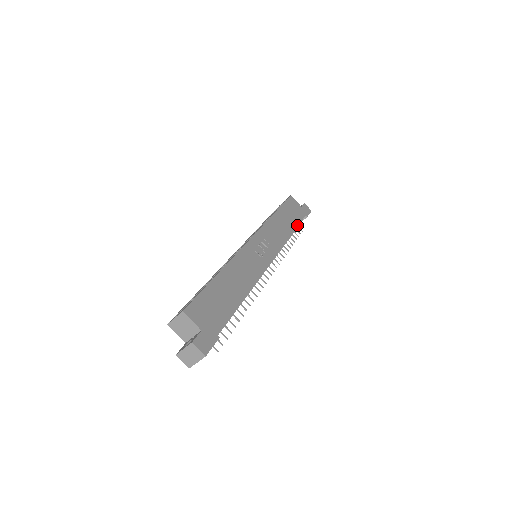
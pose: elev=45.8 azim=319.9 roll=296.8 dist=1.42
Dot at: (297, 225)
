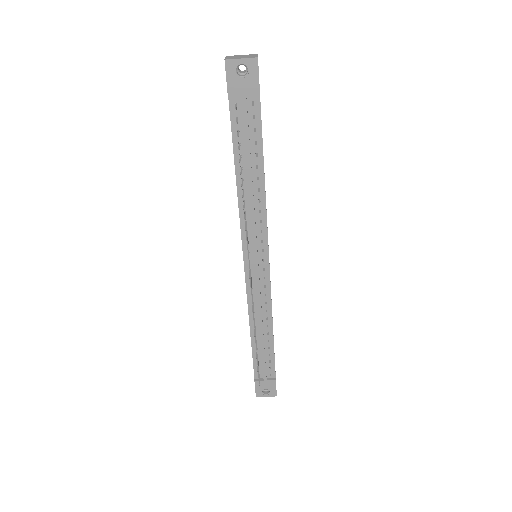
Dot at: occluded
